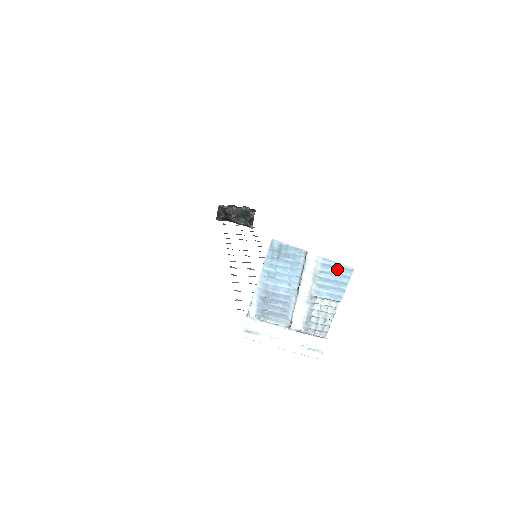
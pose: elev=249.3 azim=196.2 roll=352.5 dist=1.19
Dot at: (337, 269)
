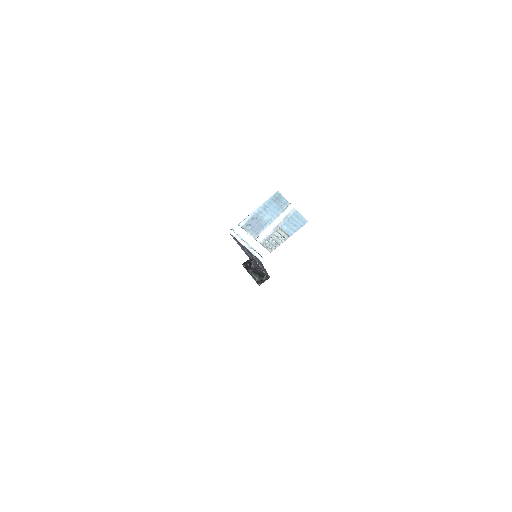
Dot at: (299, 219)
